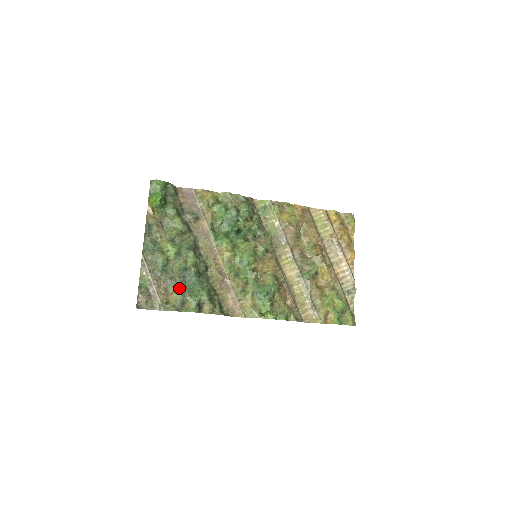
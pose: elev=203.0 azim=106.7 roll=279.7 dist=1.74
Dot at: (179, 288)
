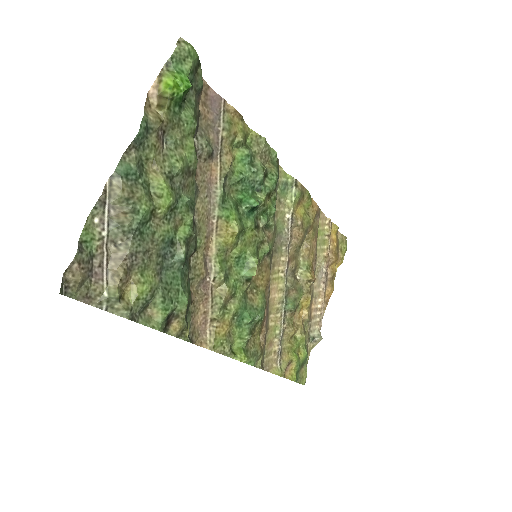
Dot at: (150, 276)
